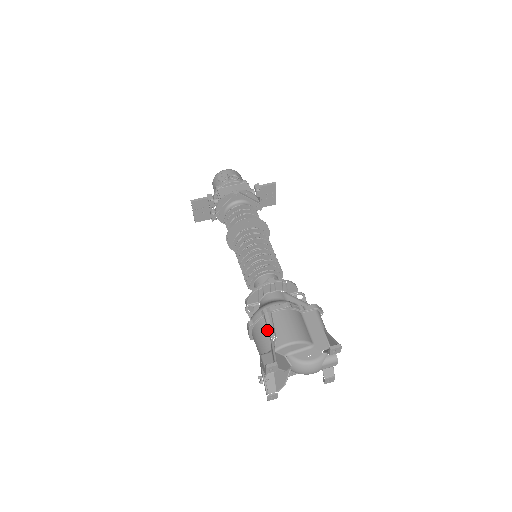
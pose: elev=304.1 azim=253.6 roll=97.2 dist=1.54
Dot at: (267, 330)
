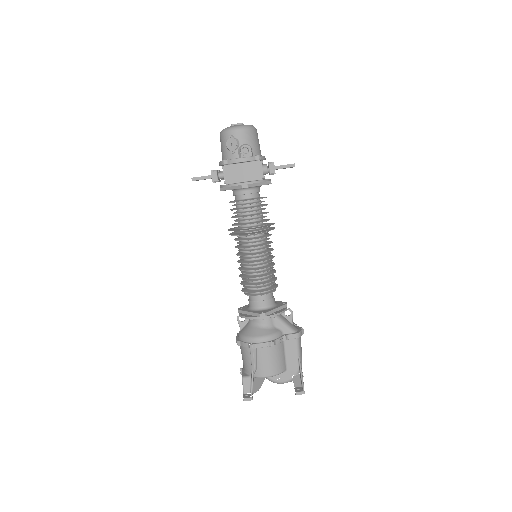
Dot at: (250, 360)
